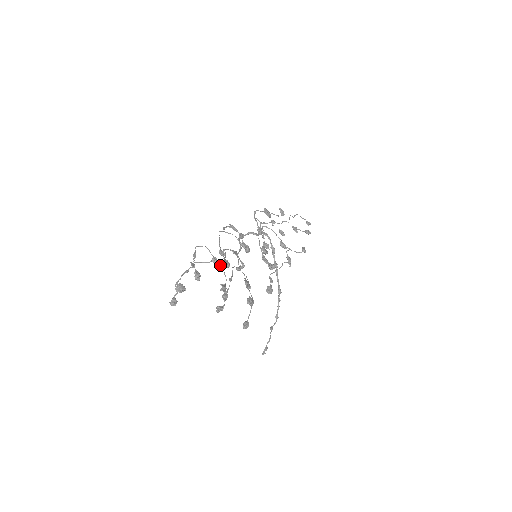
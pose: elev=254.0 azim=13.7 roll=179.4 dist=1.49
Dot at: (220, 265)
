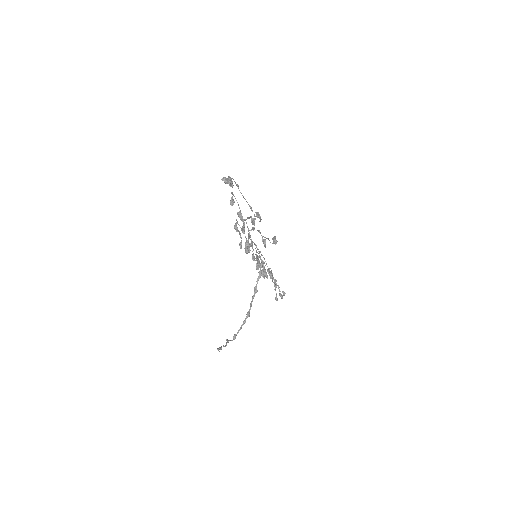
Dot at: (252, 210)
